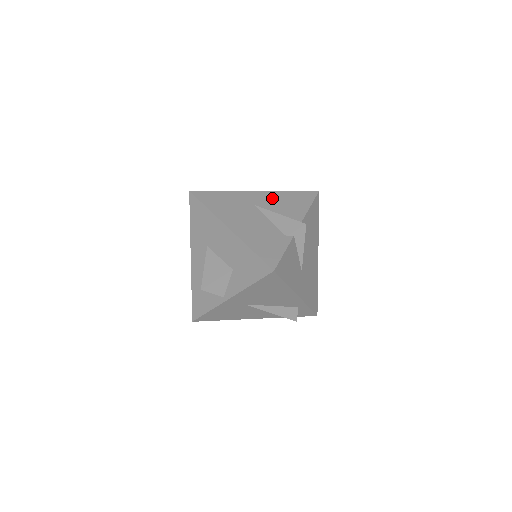
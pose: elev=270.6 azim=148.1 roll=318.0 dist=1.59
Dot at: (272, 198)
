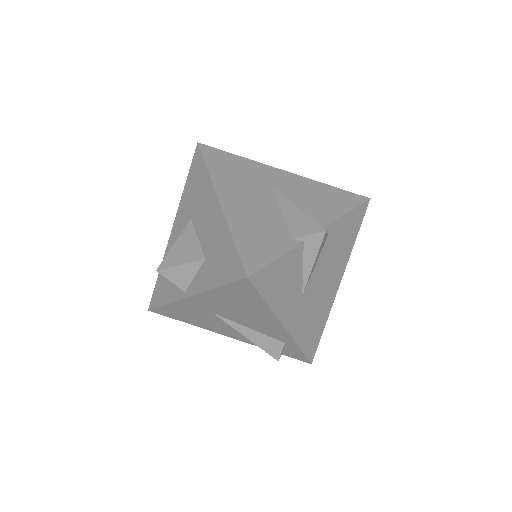
Dot at: (300, 186)
